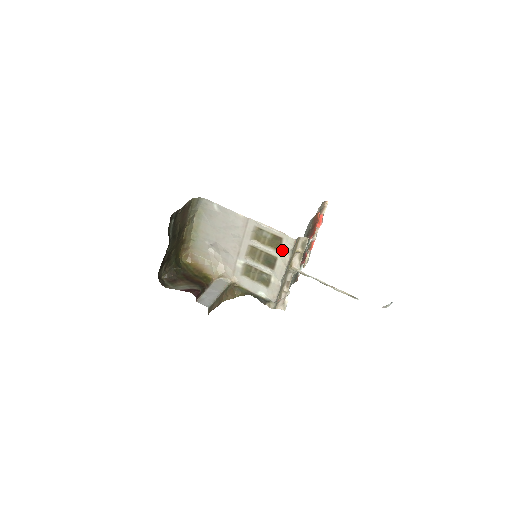
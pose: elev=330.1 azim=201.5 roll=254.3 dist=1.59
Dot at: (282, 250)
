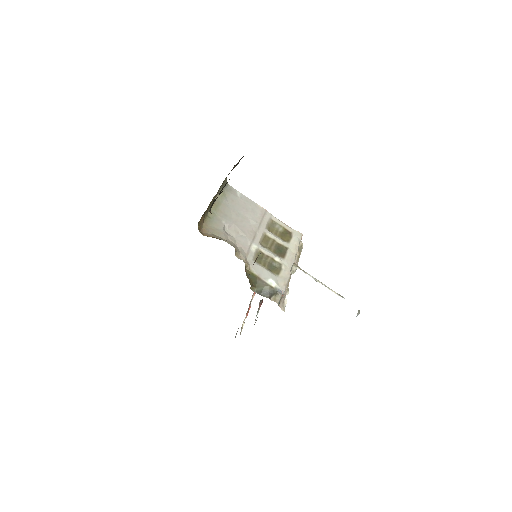
Dot at: (292, 241)
